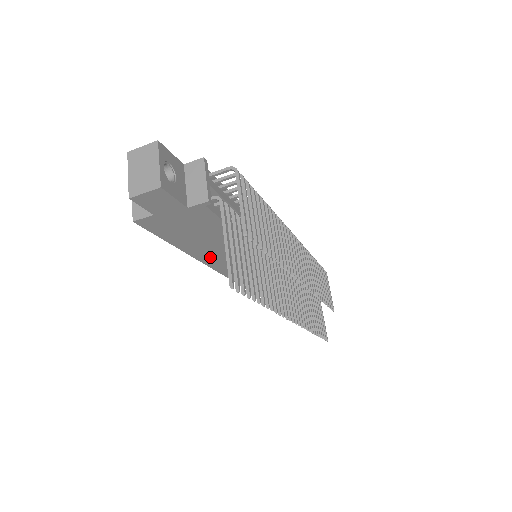
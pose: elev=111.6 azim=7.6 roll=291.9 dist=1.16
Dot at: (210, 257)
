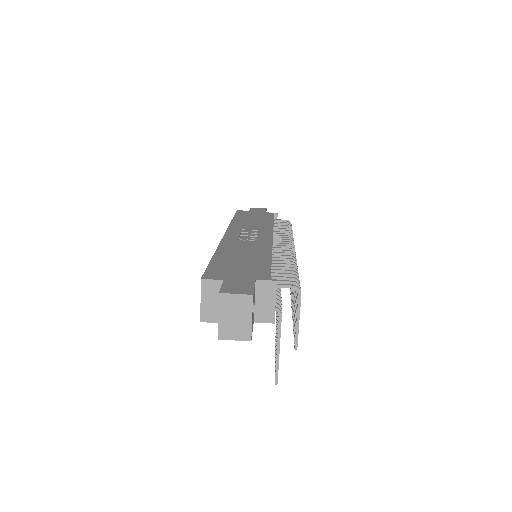
Dot at: occluded
